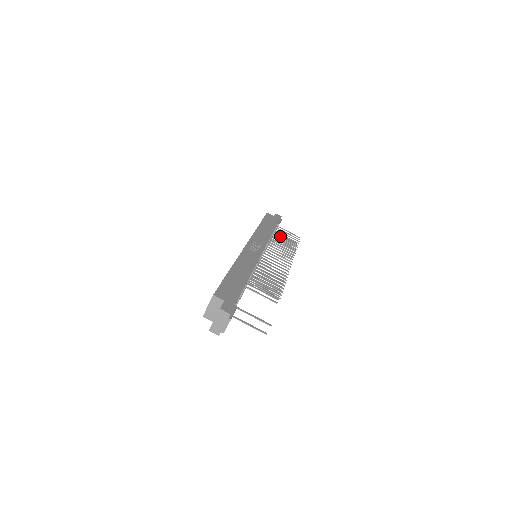
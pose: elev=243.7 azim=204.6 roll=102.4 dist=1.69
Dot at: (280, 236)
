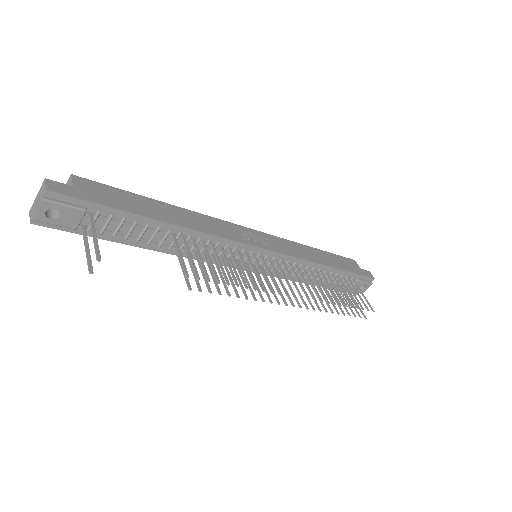
Dot at: (337, 283)
